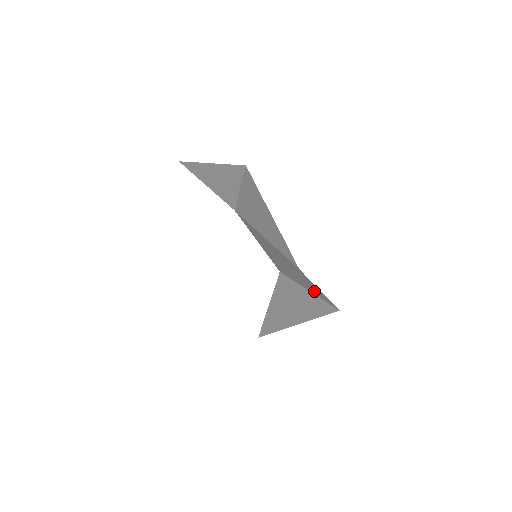
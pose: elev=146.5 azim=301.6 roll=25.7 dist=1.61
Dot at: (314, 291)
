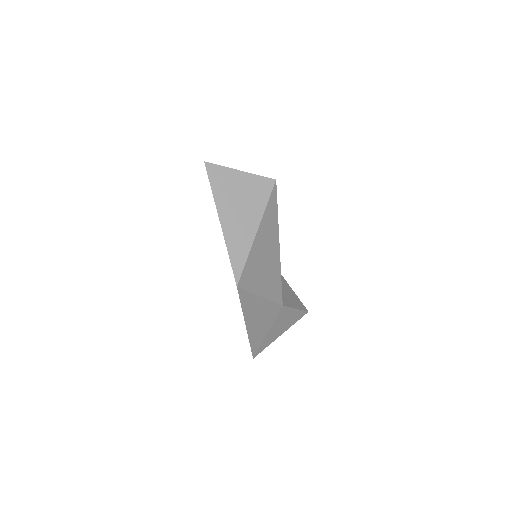
Dot at: (287, 325)
